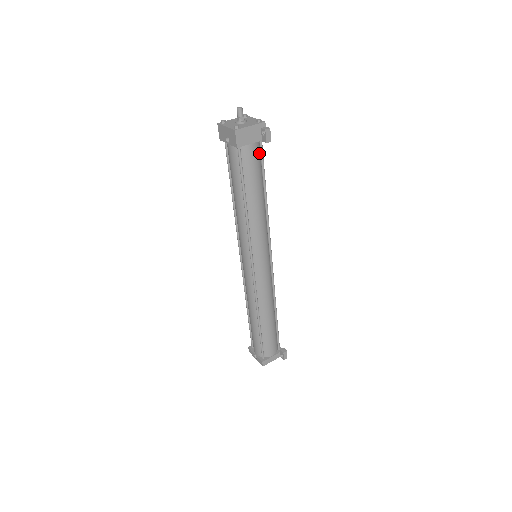
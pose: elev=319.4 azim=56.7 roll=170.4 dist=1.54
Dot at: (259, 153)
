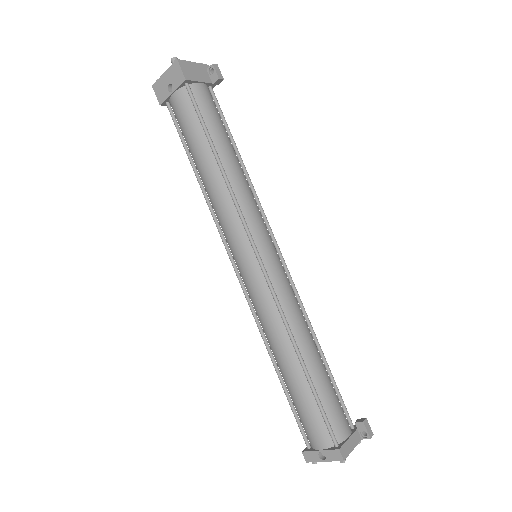
Dot at: (213, 102)
